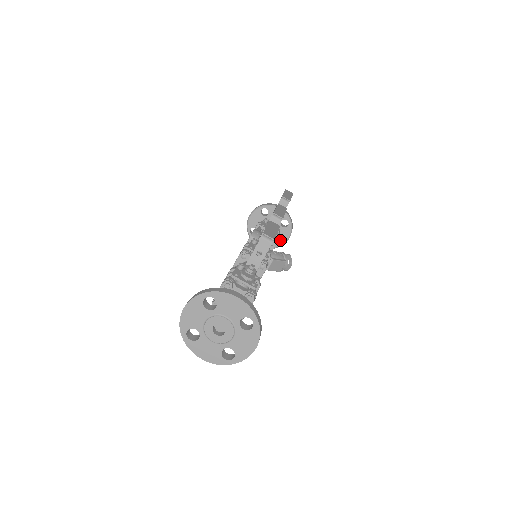
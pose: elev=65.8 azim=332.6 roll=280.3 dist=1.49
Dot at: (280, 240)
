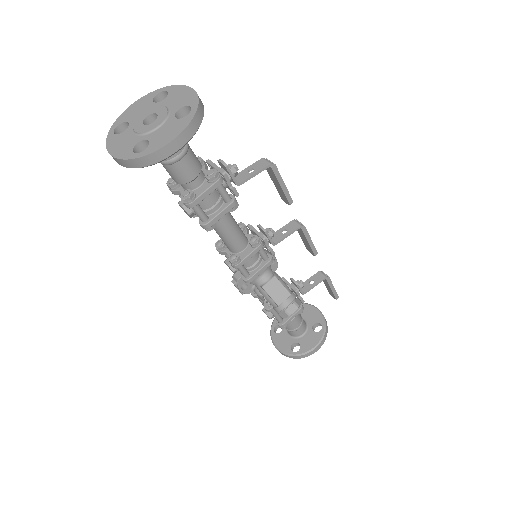
Dot at: (304, 346)
